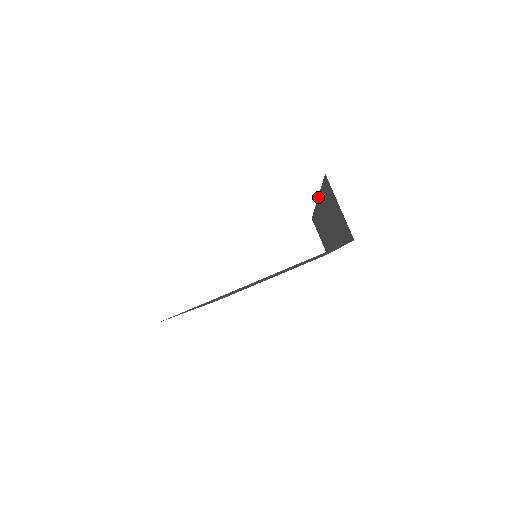
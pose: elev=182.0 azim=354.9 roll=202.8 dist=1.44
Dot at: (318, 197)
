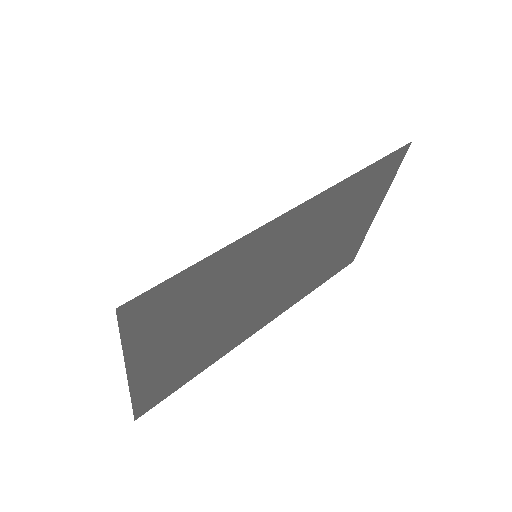
Dot at: occluded
